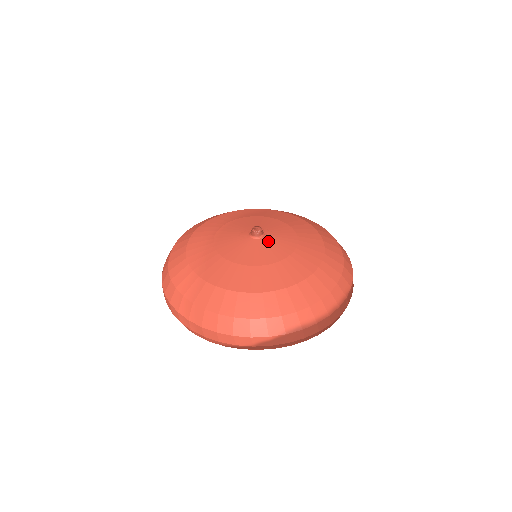
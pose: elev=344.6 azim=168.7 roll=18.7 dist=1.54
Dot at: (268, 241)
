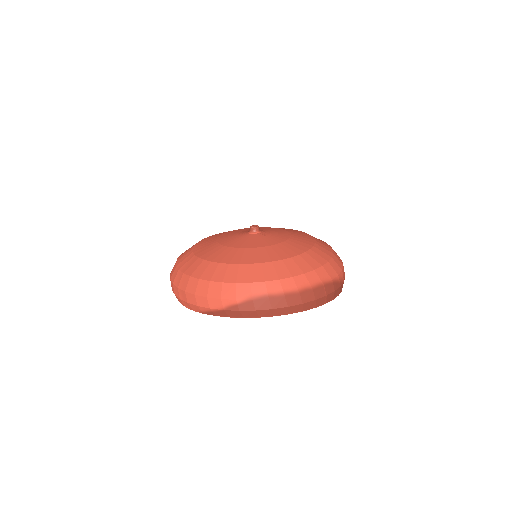
Dot at: (261, 235)
